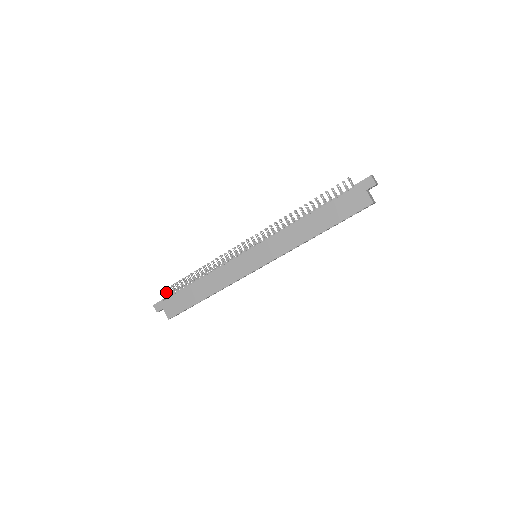
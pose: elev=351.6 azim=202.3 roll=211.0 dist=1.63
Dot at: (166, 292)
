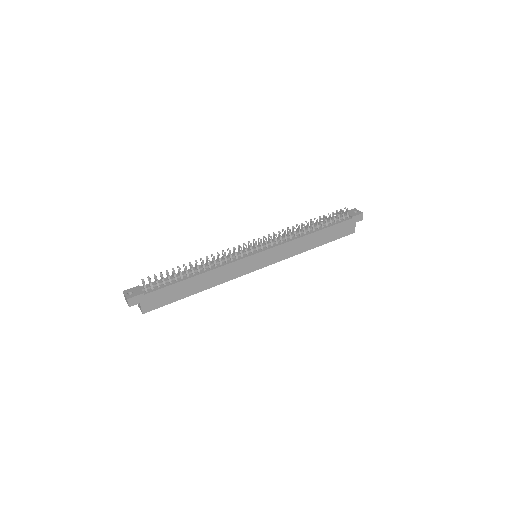
Dot at: (142, 282)
